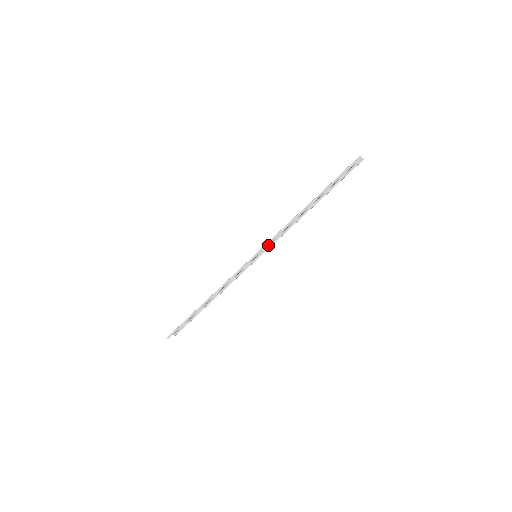
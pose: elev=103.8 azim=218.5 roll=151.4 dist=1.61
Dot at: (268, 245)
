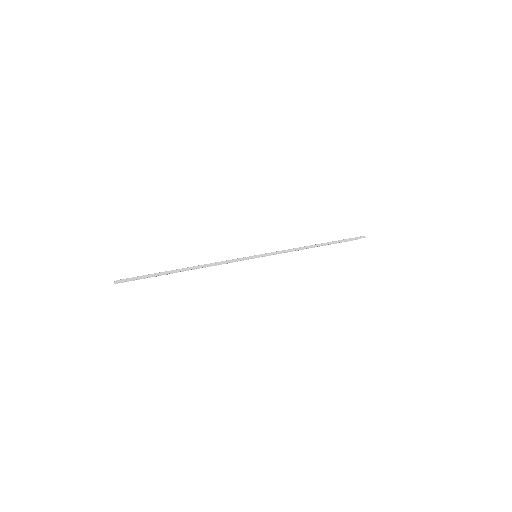
Dot at: occluded
